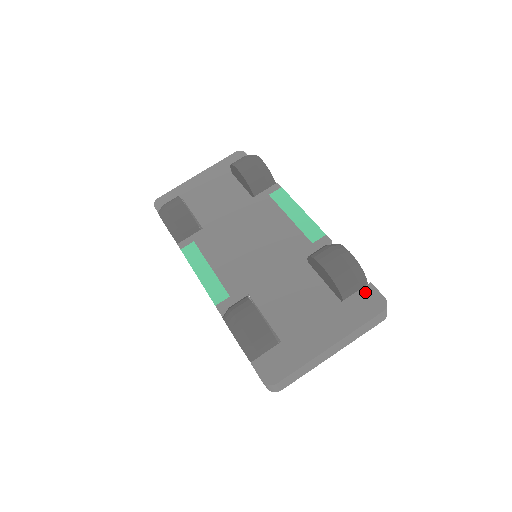
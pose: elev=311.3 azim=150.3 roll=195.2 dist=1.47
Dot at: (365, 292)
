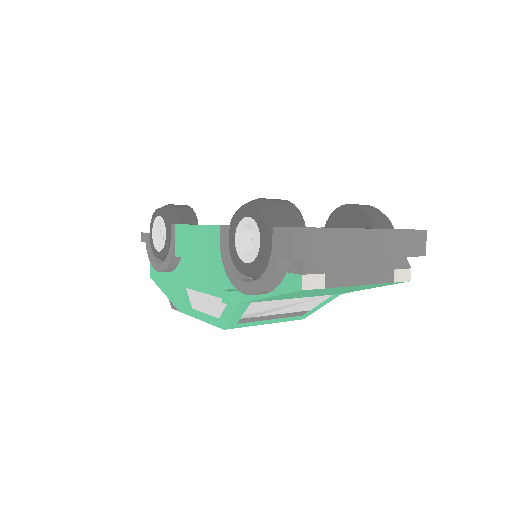
Dot at: occluded
